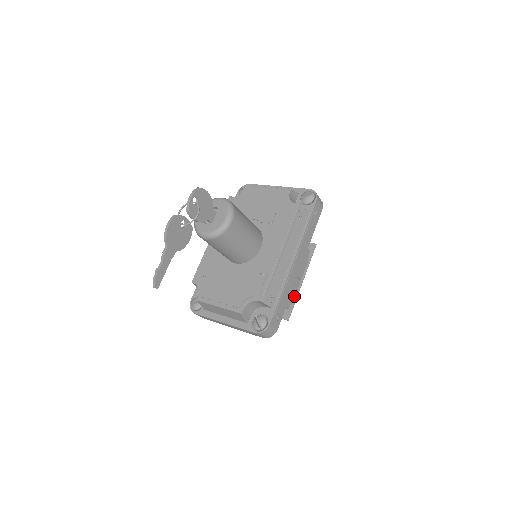
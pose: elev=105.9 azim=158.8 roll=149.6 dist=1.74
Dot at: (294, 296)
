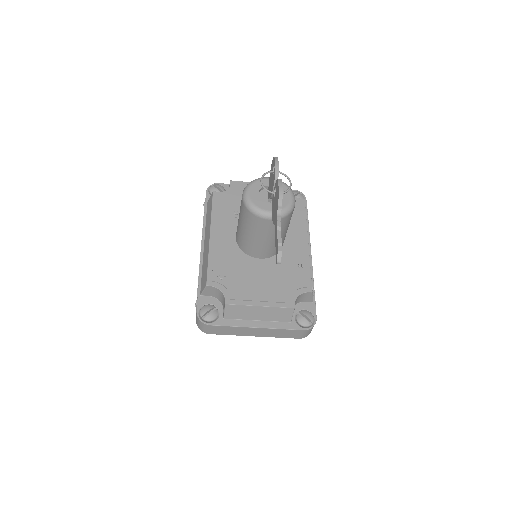
Dot at: occluded
